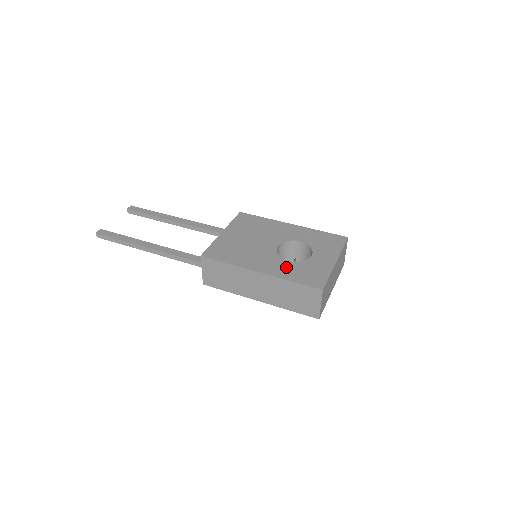
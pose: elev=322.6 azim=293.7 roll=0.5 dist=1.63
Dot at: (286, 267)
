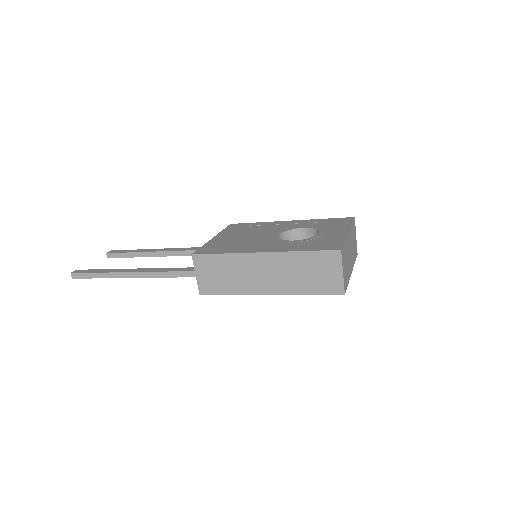
Dot at: (292, 244)
